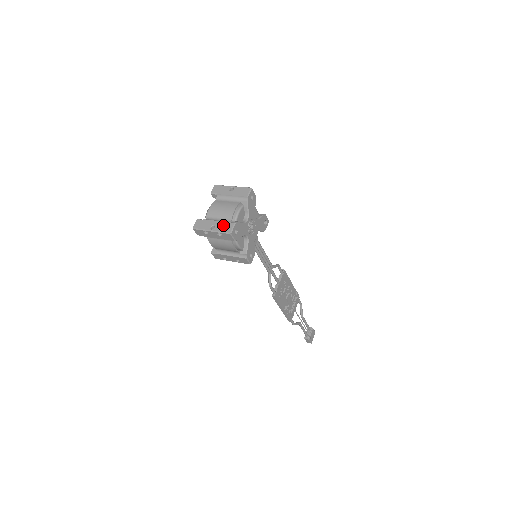
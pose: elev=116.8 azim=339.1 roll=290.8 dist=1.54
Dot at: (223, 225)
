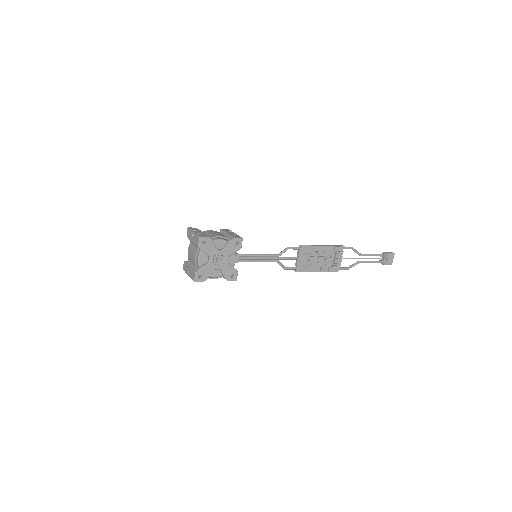
Dot at: (191, 273)
